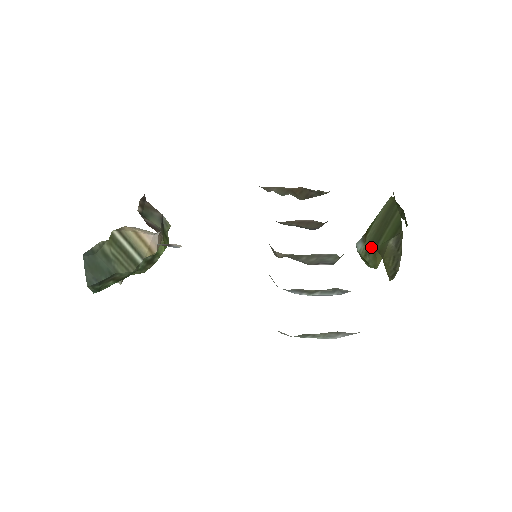
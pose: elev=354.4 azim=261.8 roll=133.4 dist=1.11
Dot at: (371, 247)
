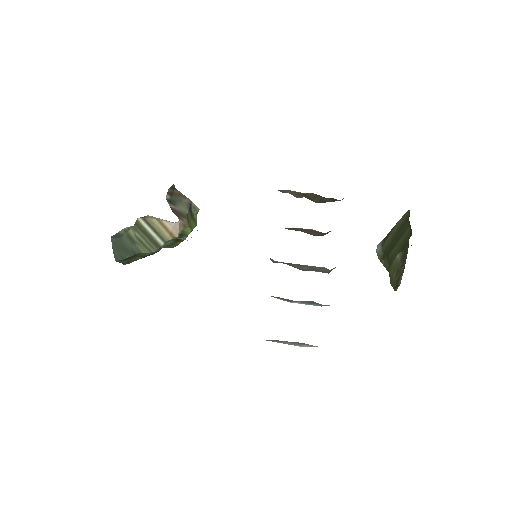
Dot at: (386, 253)
